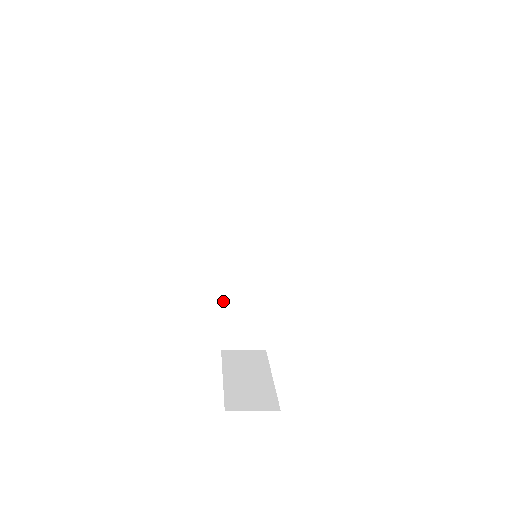
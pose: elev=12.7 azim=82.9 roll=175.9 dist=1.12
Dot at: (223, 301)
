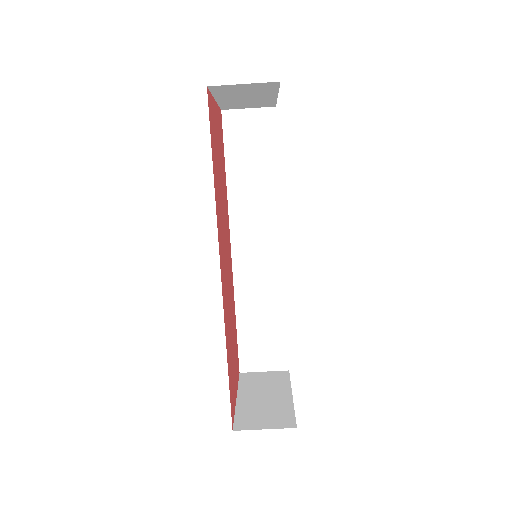
Dot at: (235, 317)
